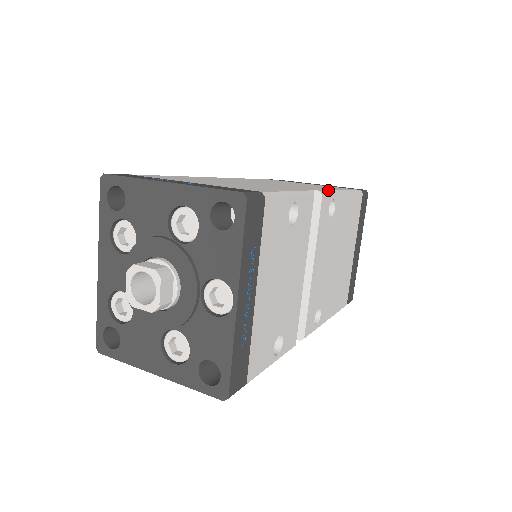
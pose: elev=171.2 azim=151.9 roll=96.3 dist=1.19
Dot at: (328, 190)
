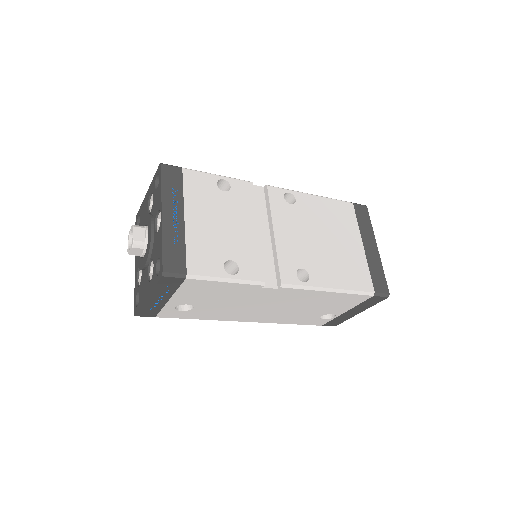
Dot at: (282, 188)
